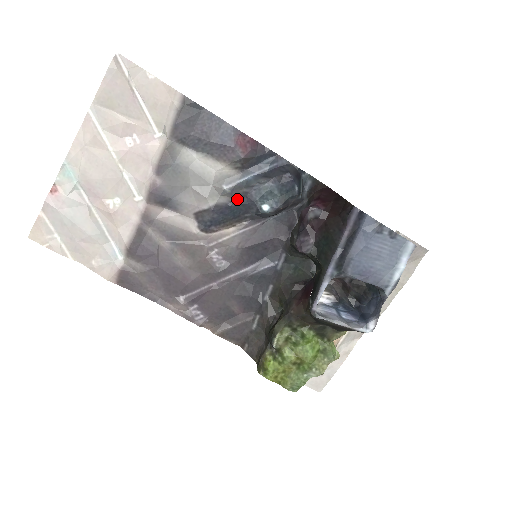
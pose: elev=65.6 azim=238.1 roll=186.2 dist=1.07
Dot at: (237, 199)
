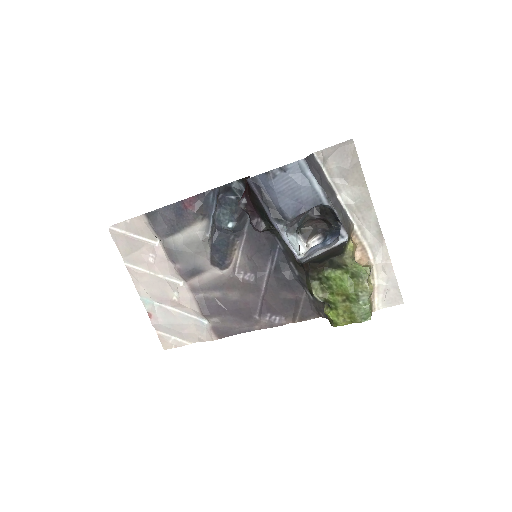
Dot at: (213, 236)
